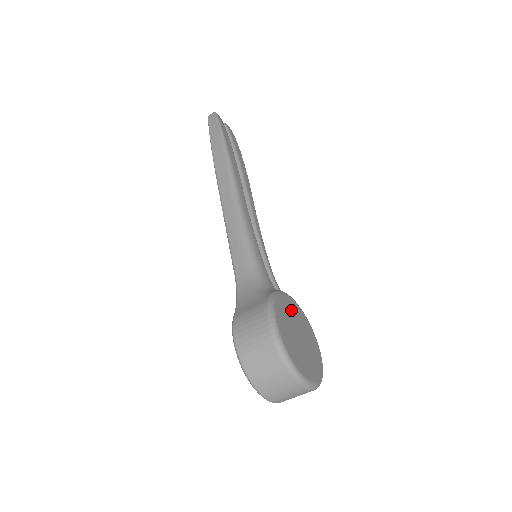
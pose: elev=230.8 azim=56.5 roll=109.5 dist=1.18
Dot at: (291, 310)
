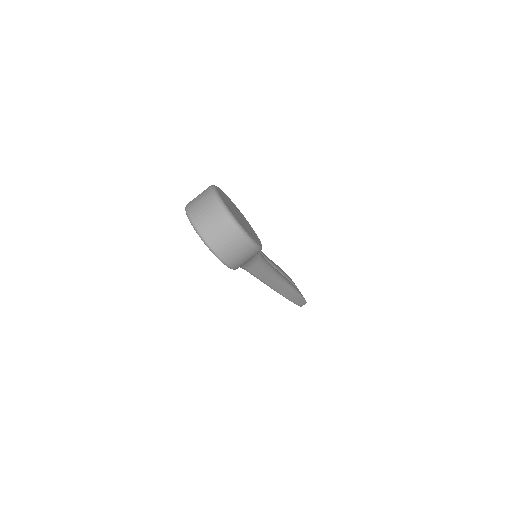
Dot at: (246, 222)
